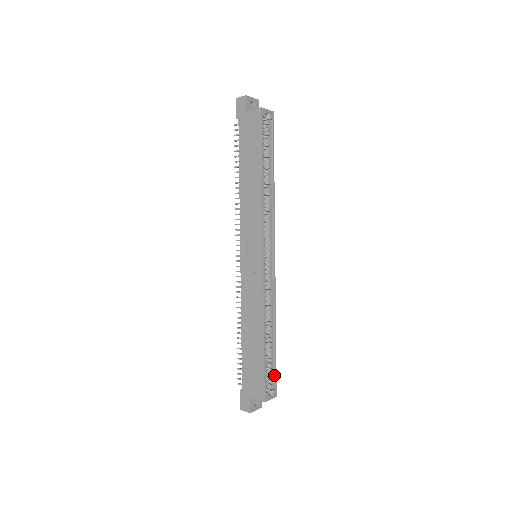
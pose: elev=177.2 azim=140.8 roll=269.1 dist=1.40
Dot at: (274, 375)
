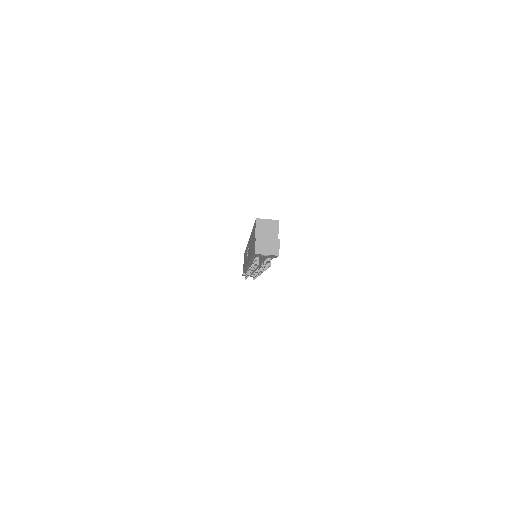
Dot at: occluded
